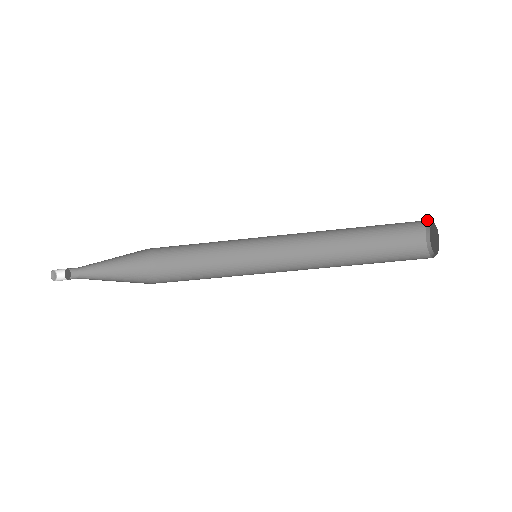
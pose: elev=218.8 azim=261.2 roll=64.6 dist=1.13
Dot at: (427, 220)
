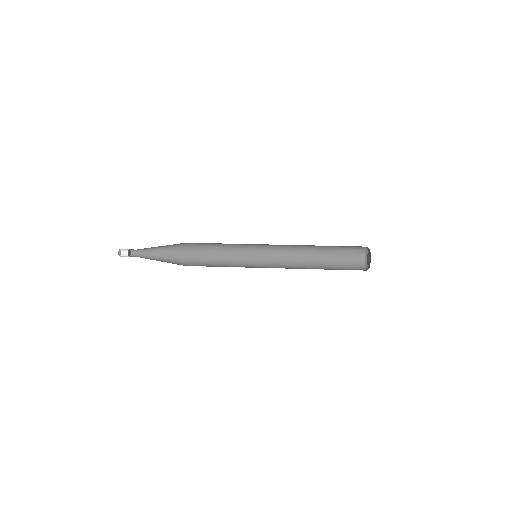
Dot at: occluded
